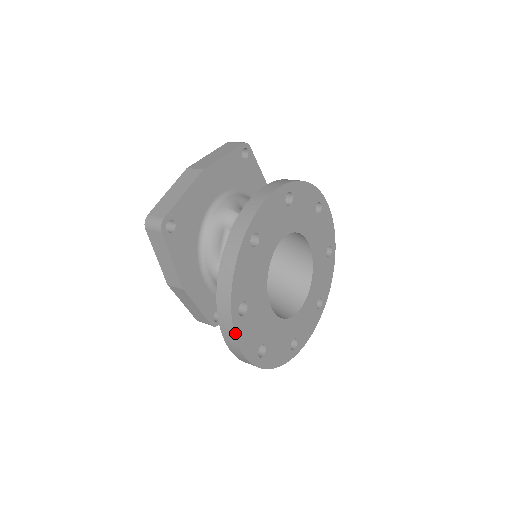
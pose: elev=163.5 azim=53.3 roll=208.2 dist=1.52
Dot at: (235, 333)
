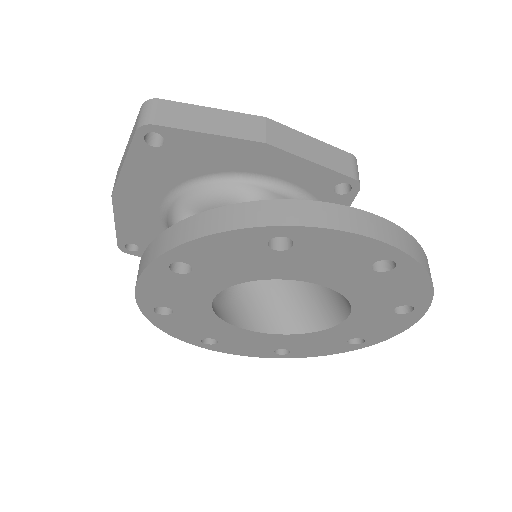
Dot at: (218, 351)
